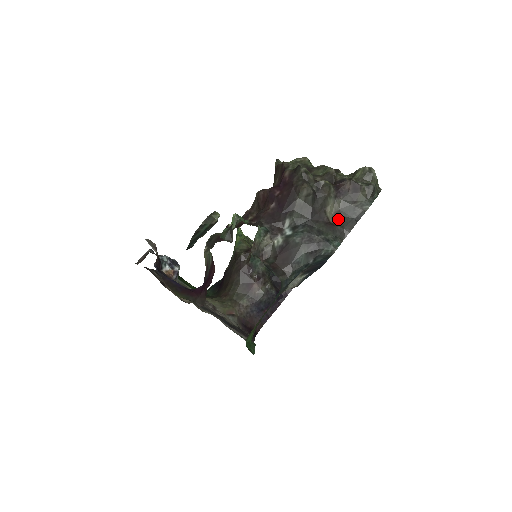
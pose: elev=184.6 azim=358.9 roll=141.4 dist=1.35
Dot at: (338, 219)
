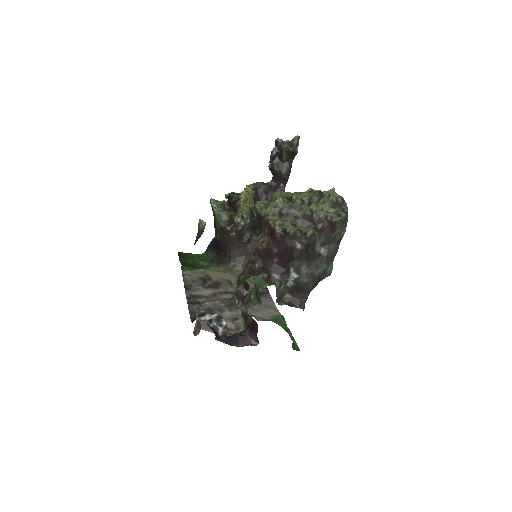
Dot at: (325, 249)
